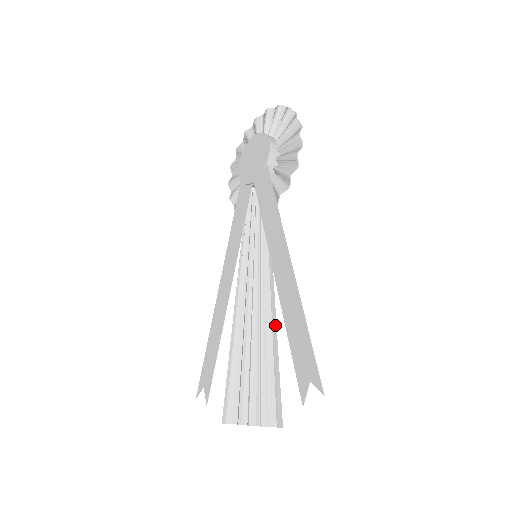
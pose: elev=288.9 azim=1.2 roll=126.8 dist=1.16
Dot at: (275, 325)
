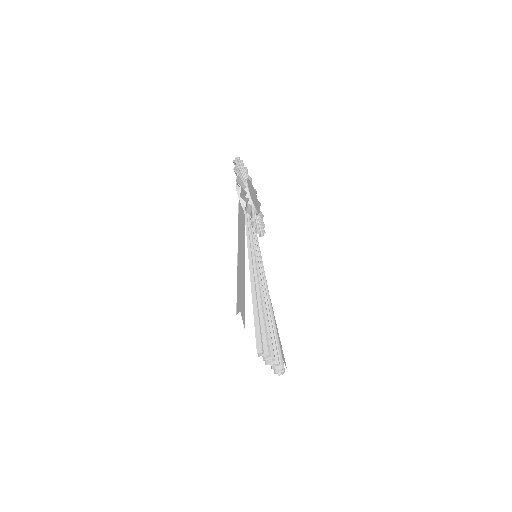
Dot at: (254, 291)
